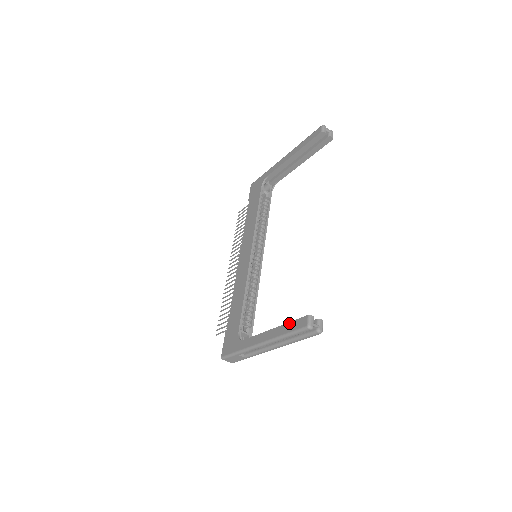
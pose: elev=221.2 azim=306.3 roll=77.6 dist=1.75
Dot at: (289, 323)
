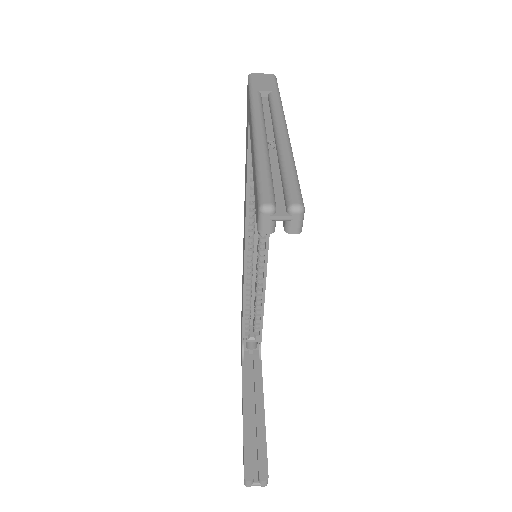
Dot at: (243, 445)
